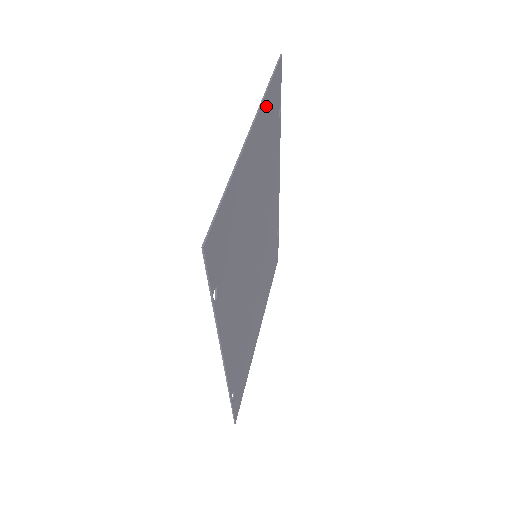
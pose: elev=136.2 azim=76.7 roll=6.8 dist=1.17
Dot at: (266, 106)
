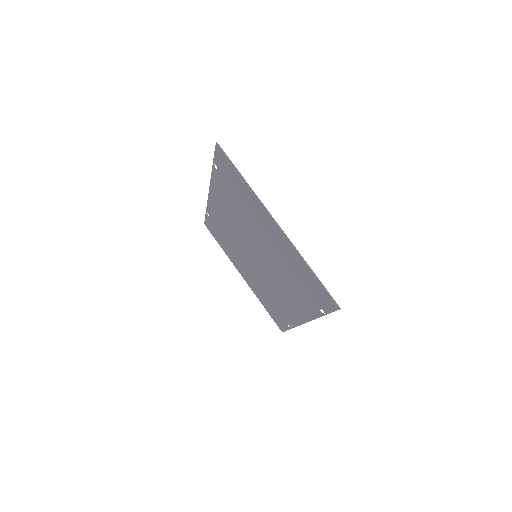
Dot at: (248, 191)
